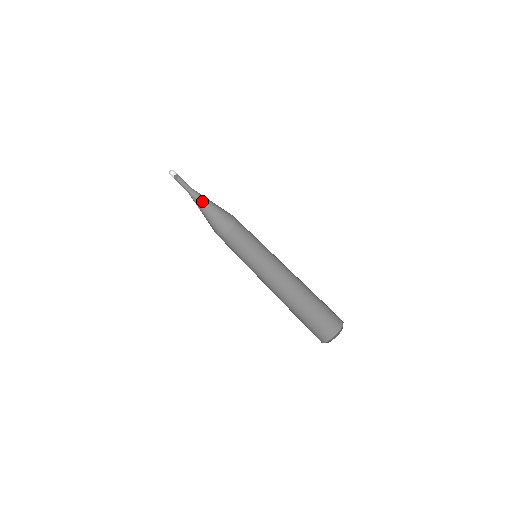
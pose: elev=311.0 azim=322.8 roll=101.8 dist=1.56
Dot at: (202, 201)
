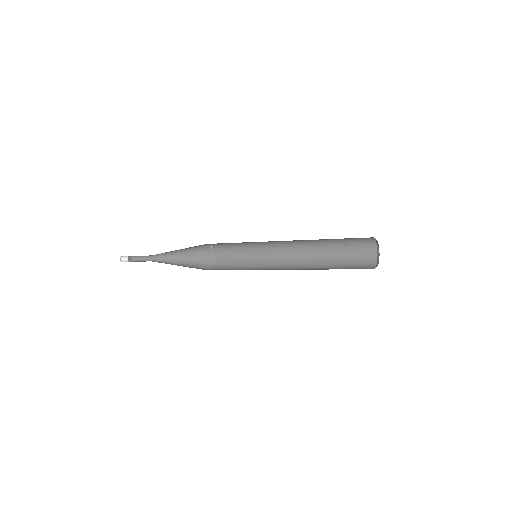
Dot at: (166, 263)
